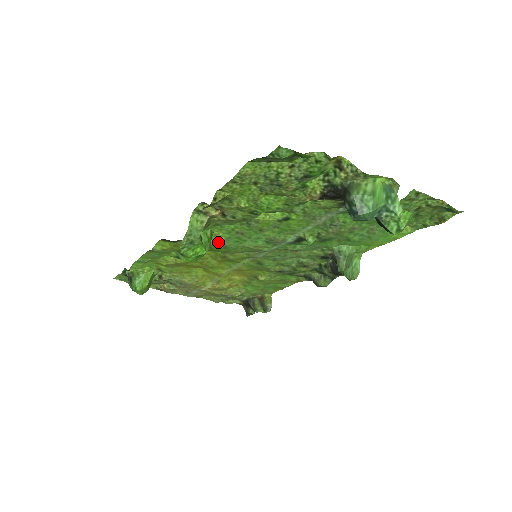
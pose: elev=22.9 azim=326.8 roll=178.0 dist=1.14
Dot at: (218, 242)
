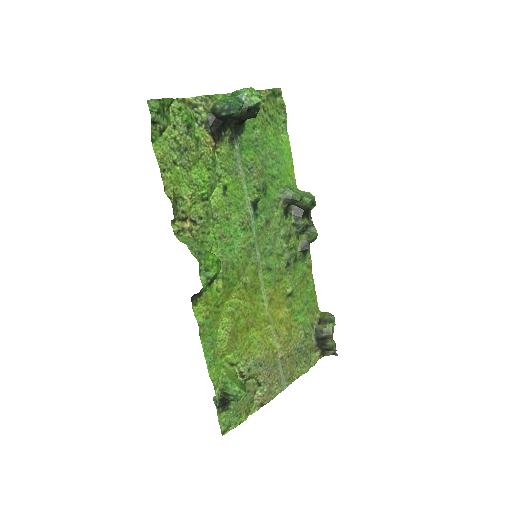
Dot at: (222, 262)
